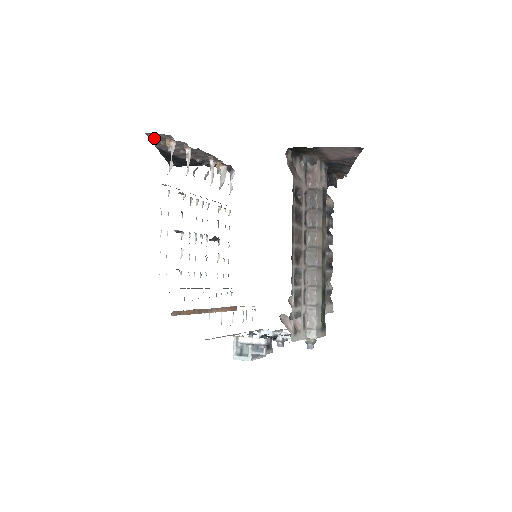
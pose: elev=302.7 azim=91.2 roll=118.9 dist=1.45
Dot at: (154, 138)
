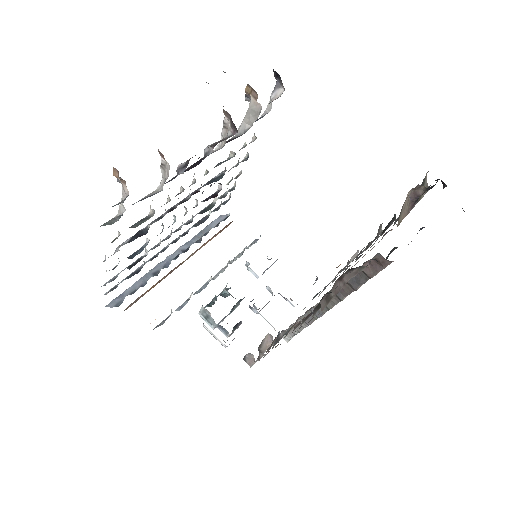
Dot at: occluded
